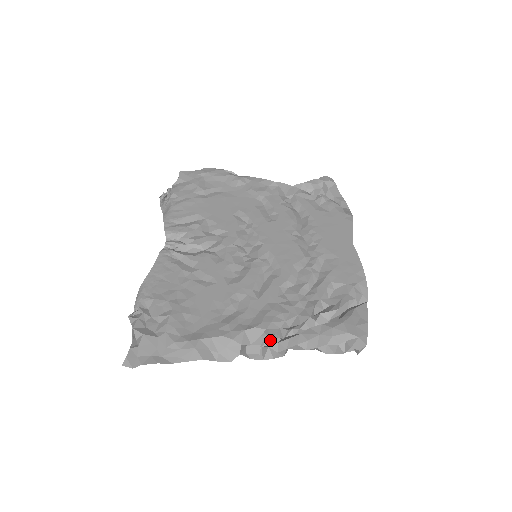
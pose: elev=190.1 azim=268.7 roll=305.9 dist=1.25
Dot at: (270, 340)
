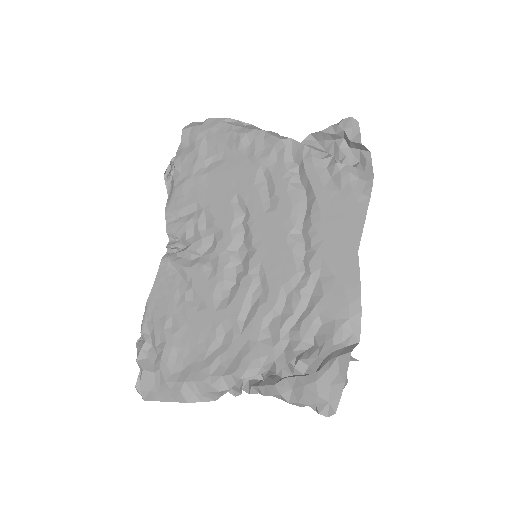
Dot at: occluded
